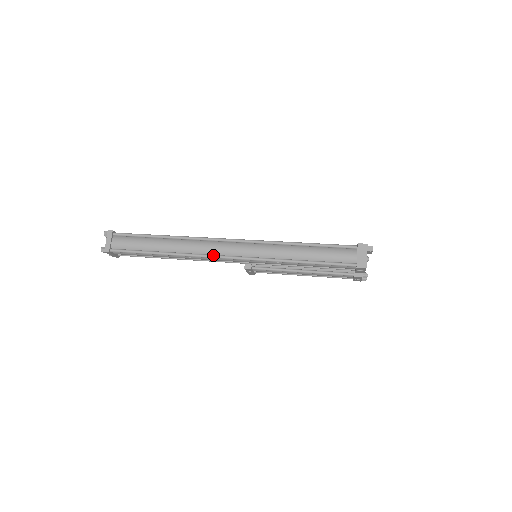
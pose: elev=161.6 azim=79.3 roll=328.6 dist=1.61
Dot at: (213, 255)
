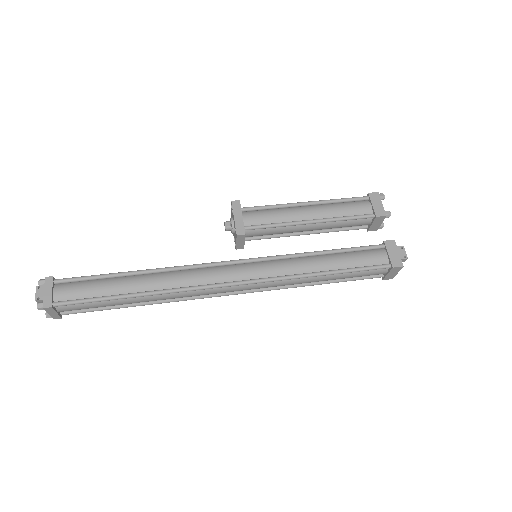
Dot at: (211, 297)
